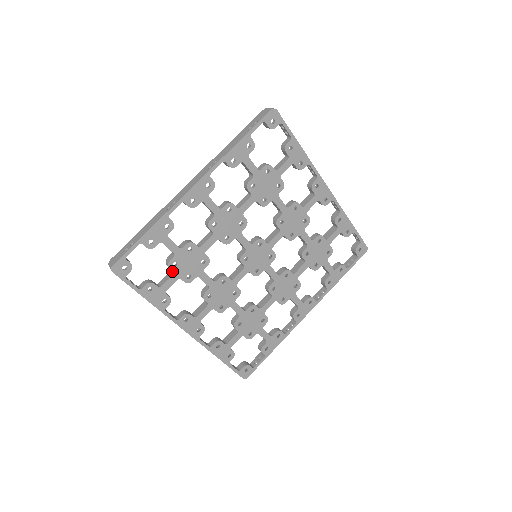
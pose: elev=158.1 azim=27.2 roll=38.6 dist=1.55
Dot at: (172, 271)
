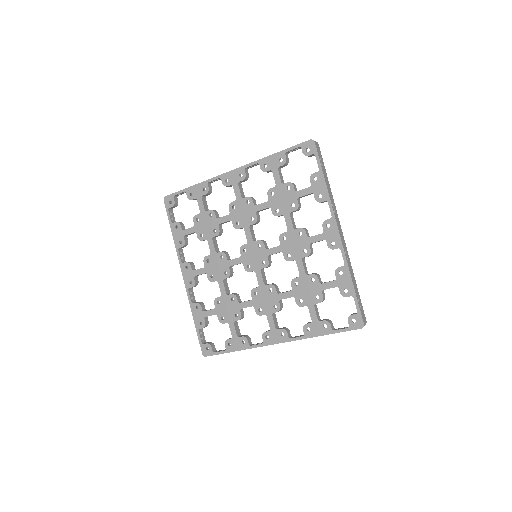
Dot at: (195, 224)
